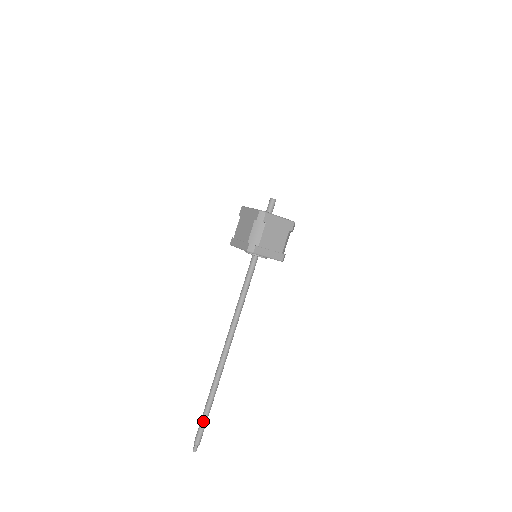
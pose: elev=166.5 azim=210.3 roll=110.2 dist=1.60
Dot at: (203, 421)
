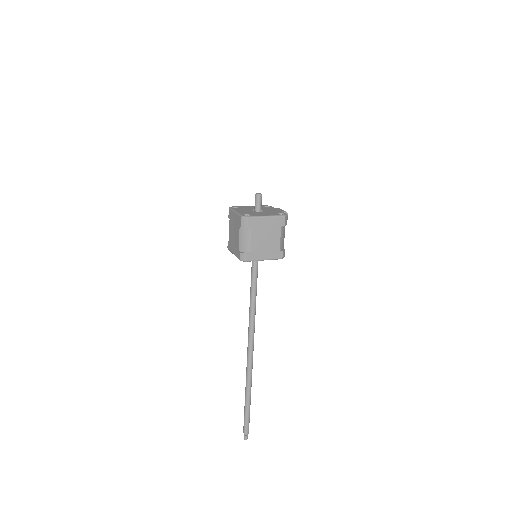
Dot at: (246, 414)
